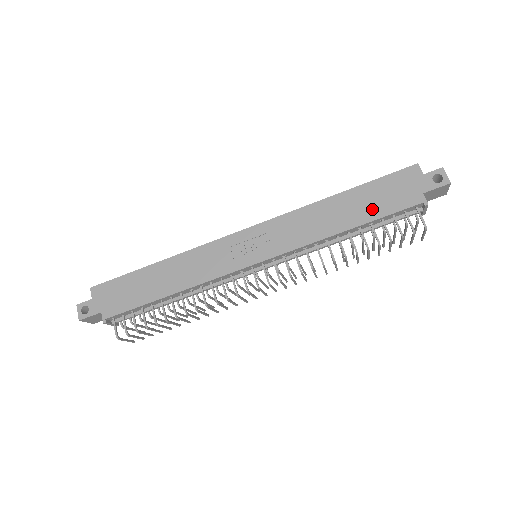
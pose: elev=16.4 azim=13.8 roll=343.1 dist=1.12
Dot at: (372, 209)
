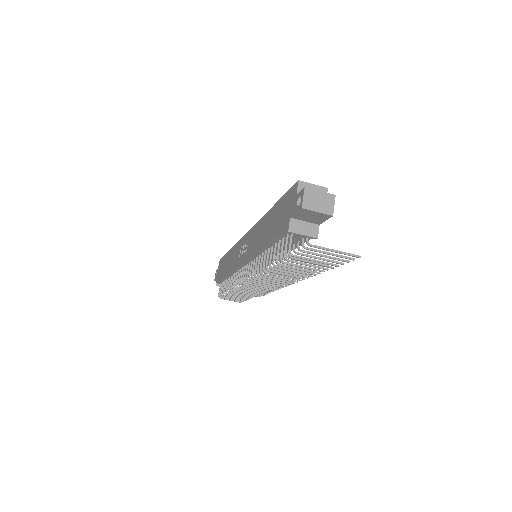
Dot at: (273, 229)
